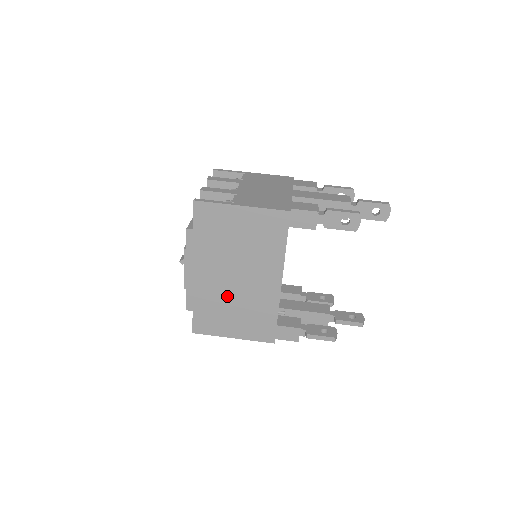
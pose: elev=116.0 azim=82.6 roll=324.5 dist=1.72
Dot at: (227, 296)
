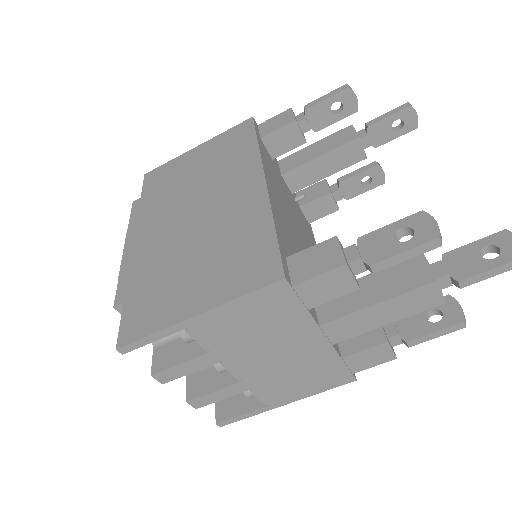
Dot at: occluded
